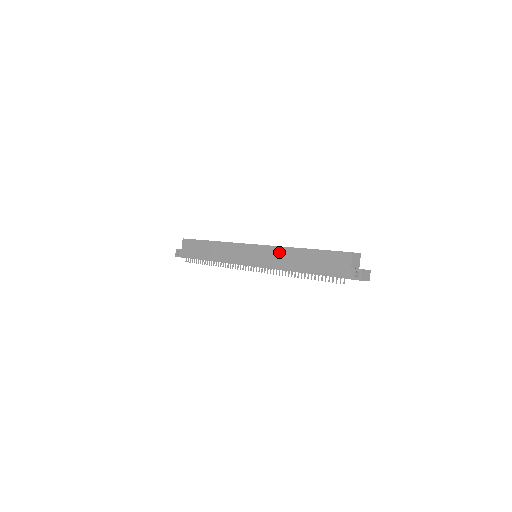
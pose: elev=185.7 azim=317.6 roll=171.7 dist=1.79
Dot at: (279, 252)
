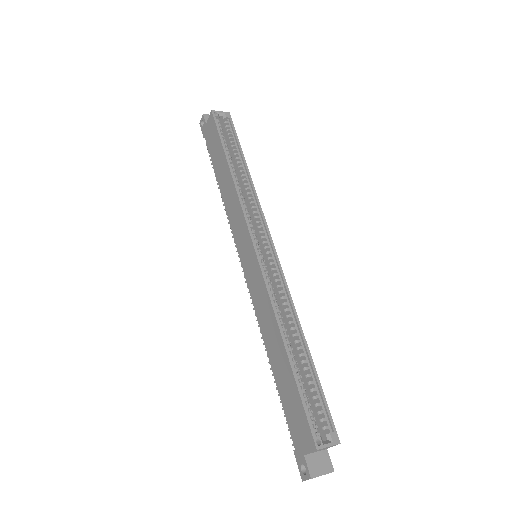
Dot at: (266, 304)
